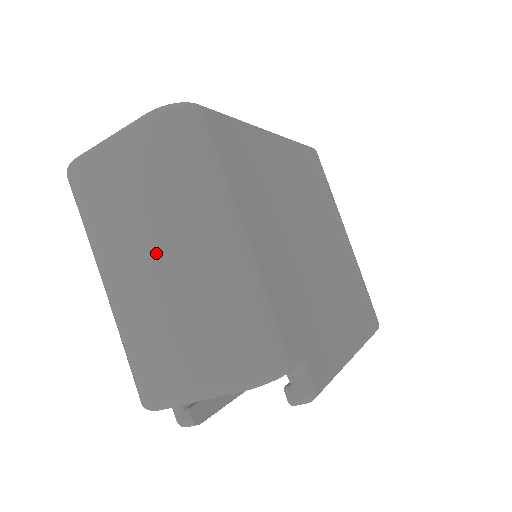
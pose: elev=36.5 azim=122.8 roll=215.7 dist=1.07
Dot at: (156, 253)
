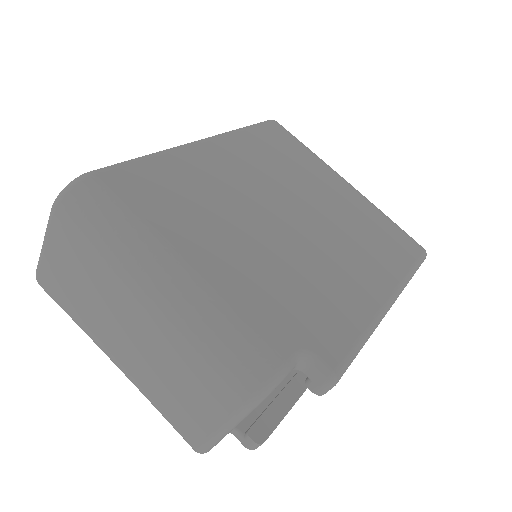
Dot at: (125, 320)
